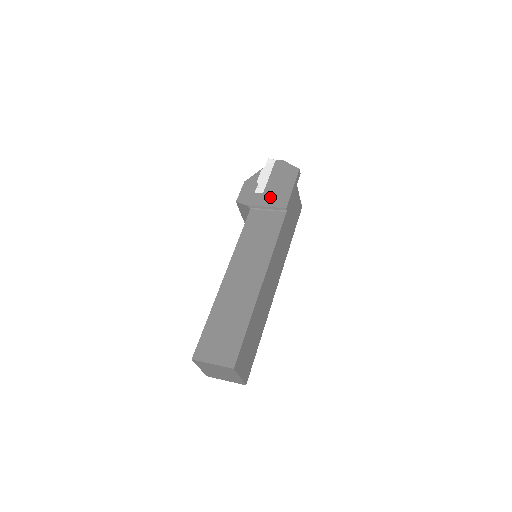
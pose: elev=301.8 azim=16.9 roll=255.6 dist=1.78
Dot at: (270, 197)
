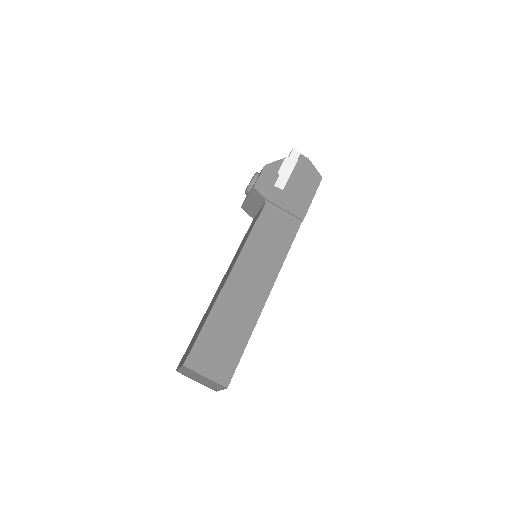
Dot at: (290, 199)
